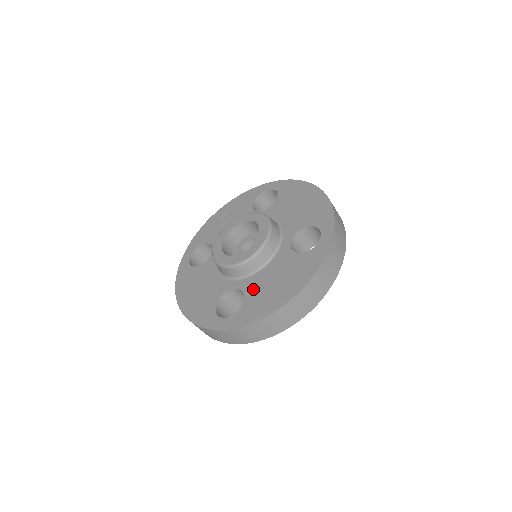
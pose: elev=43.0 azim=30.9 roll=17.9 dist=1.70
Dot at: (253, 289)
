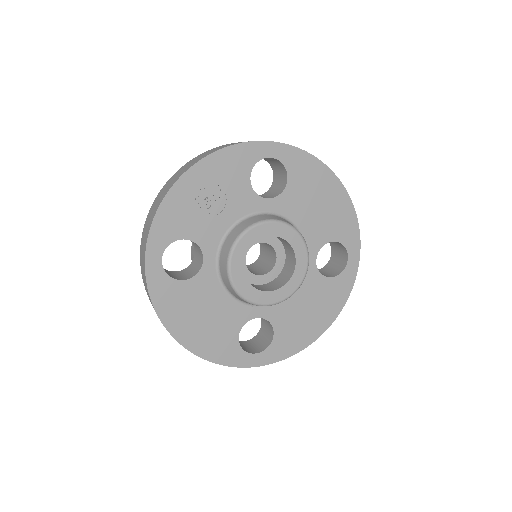
Dot at: (283, 319)
